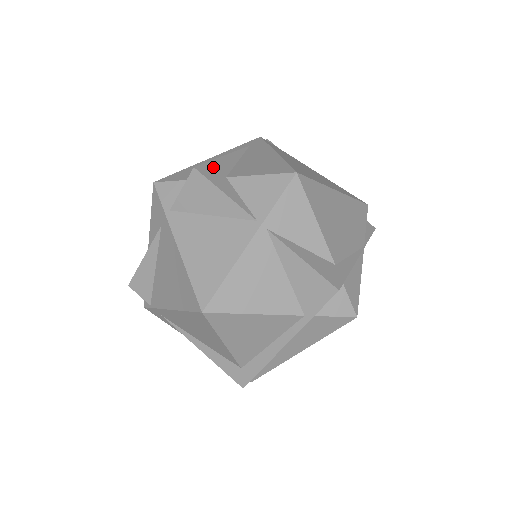
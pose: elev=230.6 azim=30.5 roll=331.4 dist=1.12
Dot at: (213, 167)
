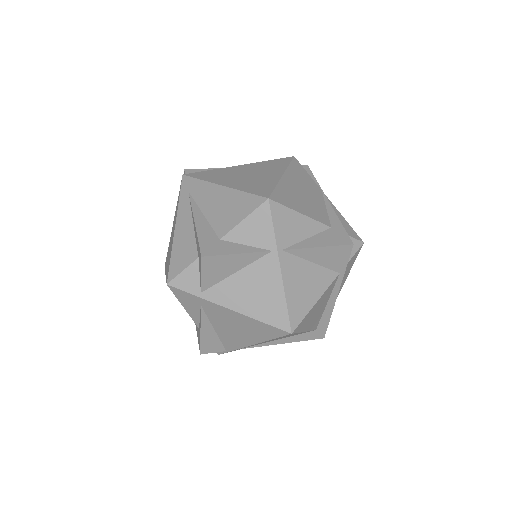
Dot at: (205, 241)
